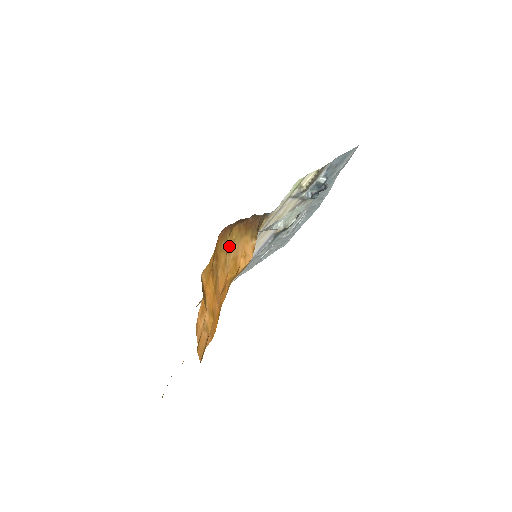
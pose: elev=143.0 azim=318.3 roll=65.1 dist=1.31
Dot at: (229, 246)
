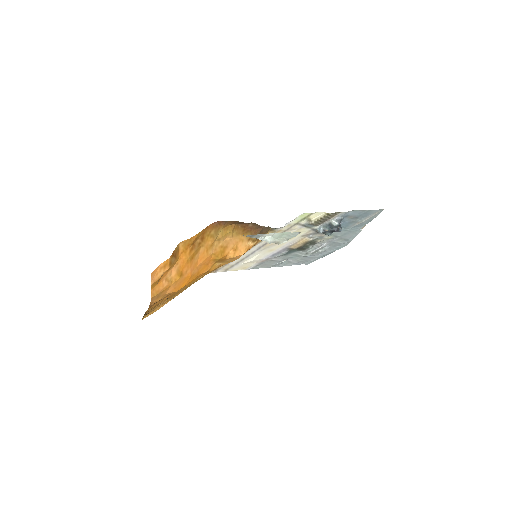
Dot at: (220, 236)
